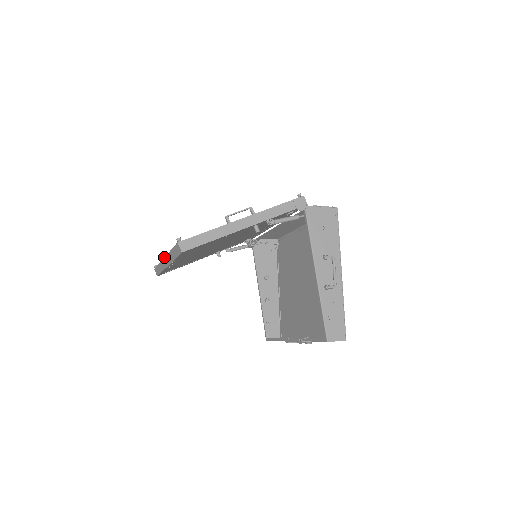
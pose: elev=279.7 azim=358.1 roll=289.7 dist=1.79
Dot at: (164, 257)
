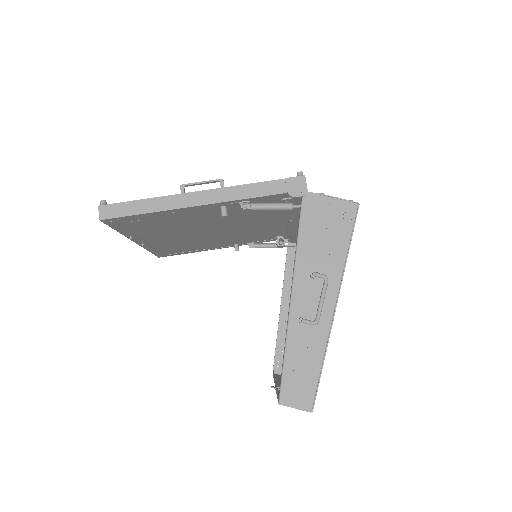
Dot at: occluded
